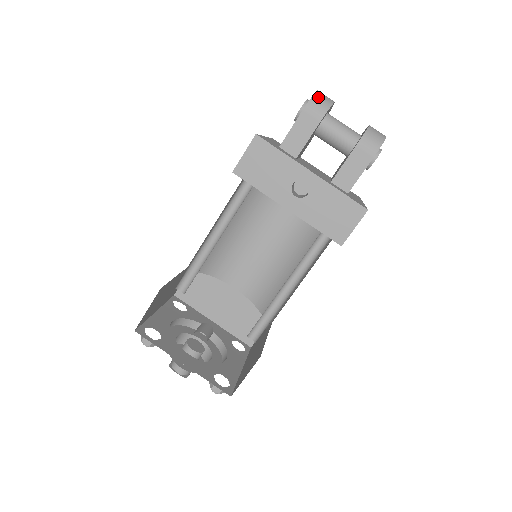
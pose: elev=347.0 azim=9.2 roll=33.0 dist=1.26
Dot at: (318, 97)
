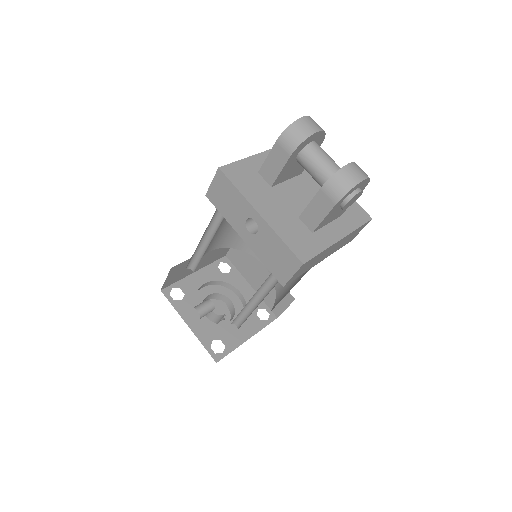
Dot at: (293, 129)
